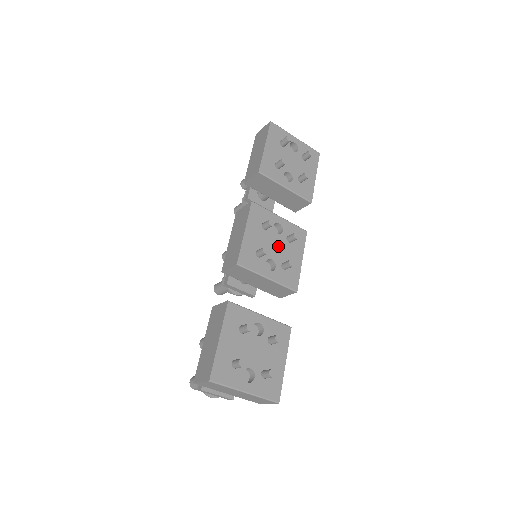
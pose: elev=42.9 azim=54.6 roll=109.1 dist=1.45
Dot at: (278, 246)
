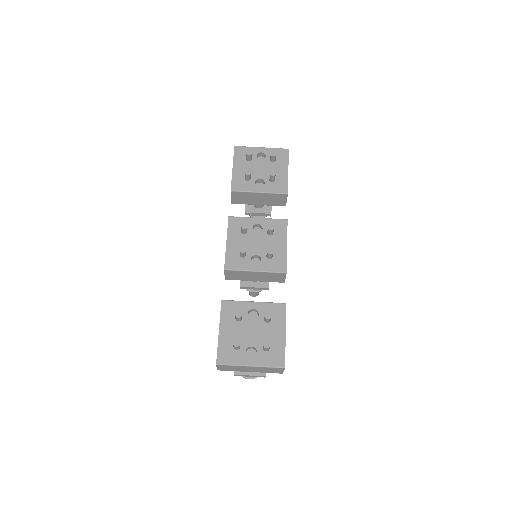
Dot at: (260, 242)
